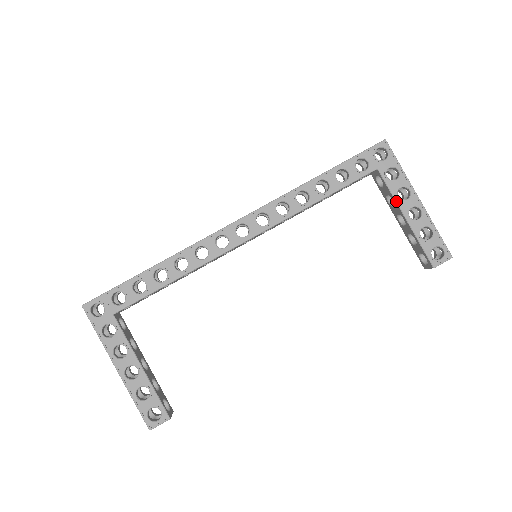
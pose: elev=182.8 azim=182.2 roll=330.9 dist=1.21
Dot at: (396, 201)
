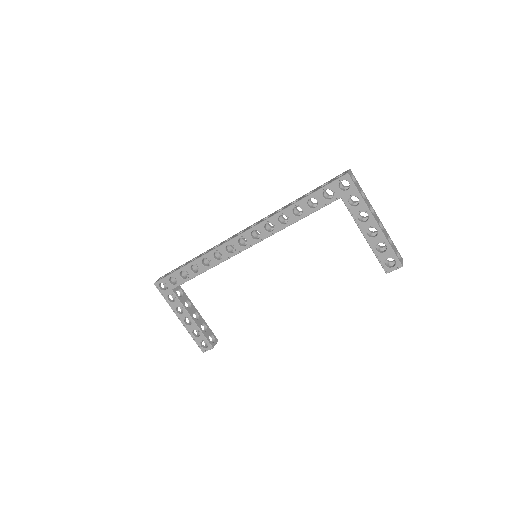
Dot at: (356, 223)
